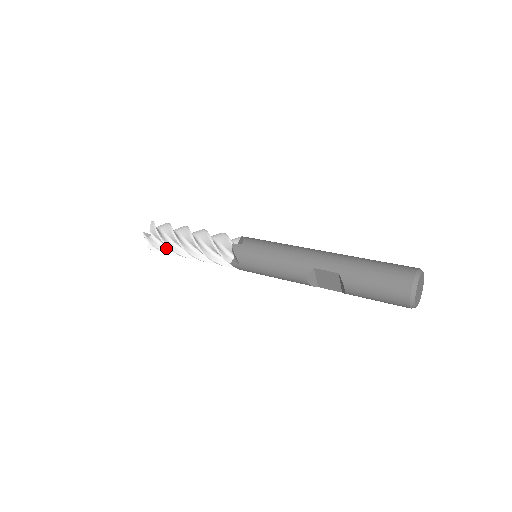
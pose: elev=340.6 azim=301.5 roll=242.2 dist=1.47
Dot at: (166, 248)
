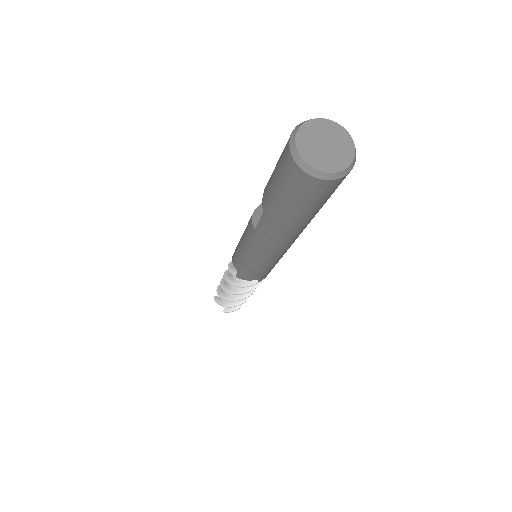
Dot at: (222, 291)
